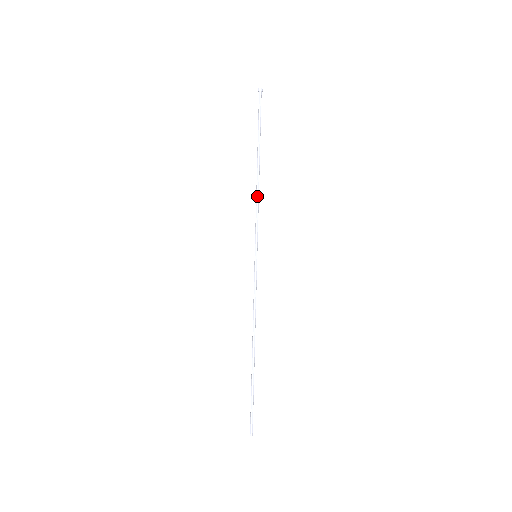
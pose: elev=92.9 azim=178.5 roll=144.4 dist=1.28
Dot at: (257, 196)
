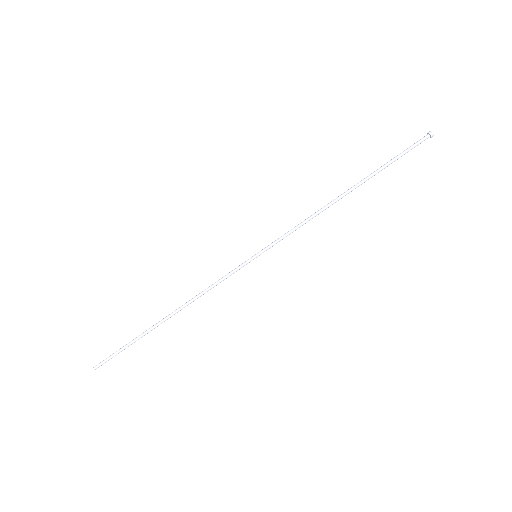
Dot at: (316, 214)
